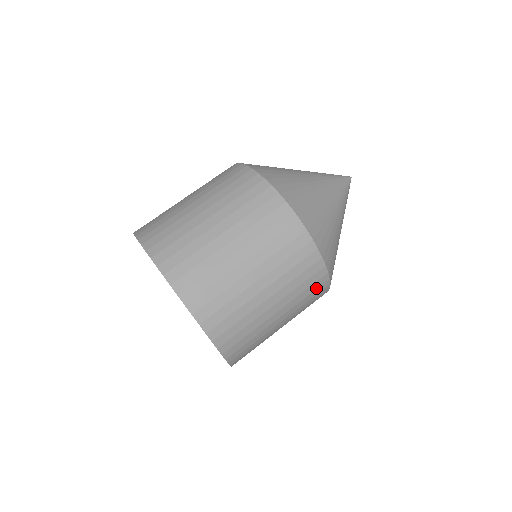
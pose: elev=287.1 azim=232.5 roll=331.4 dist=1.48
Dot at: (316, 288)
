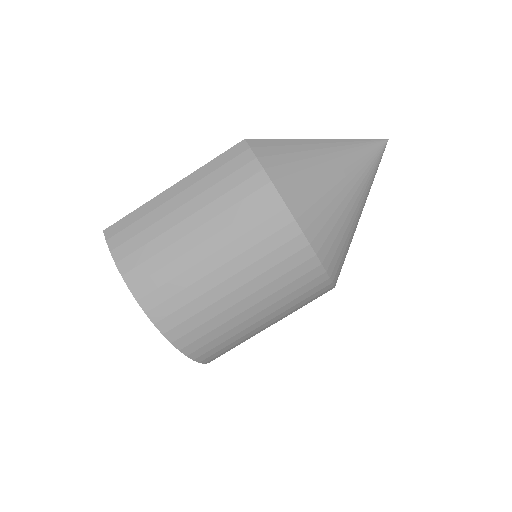
Dot at: occluded
